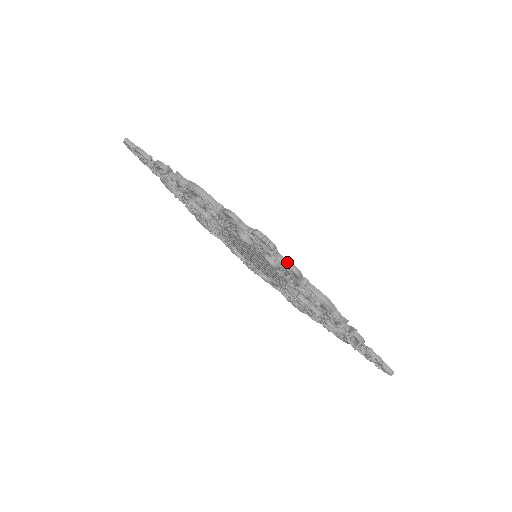
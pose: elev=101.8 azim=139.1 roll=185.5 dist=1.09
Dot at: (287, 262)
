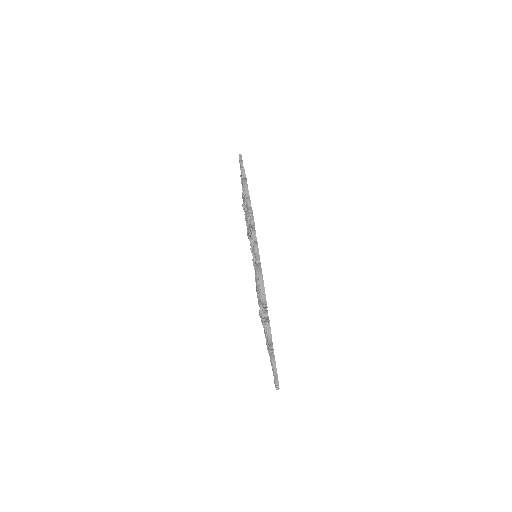
Dot at: (256, 241)
